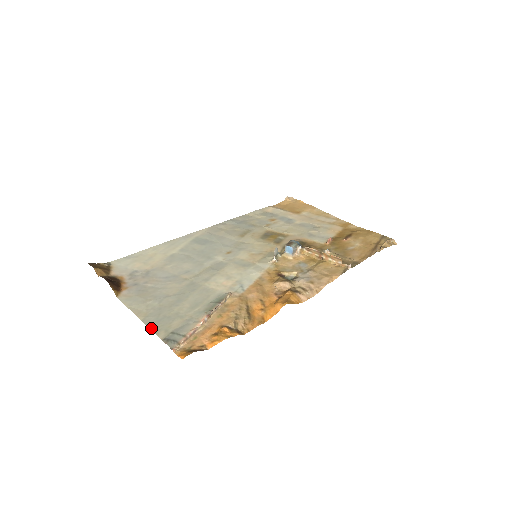
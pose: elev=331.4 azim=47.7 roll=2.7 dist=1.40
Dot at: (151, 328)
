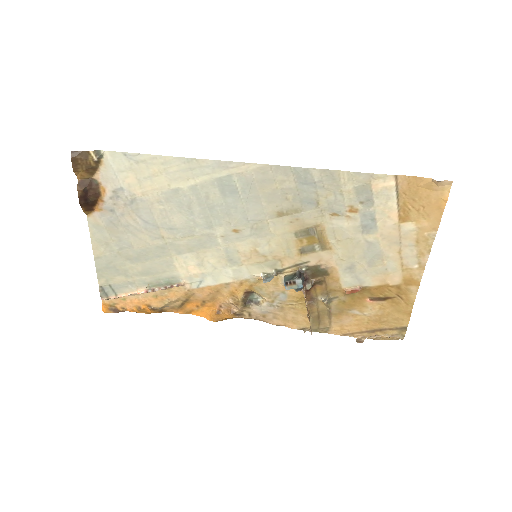
Dot at: (97, 271)
